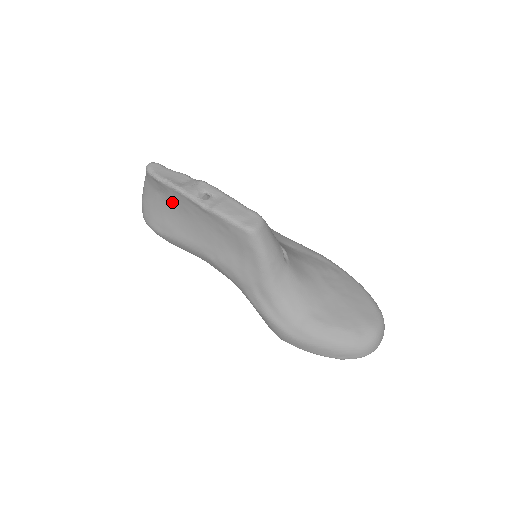
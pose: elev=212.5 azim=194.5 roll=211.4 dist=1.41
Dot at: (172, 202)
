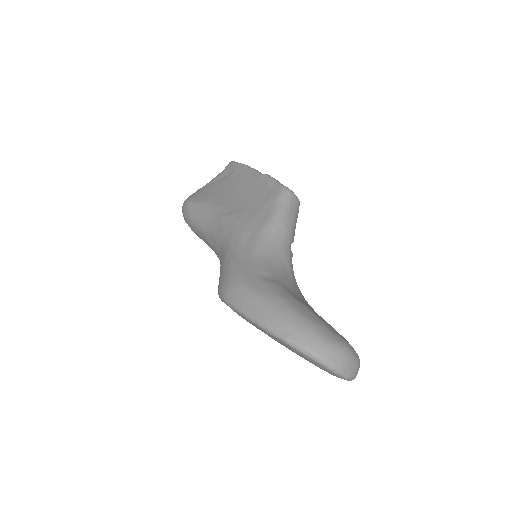
Dot at: (229, 180)
